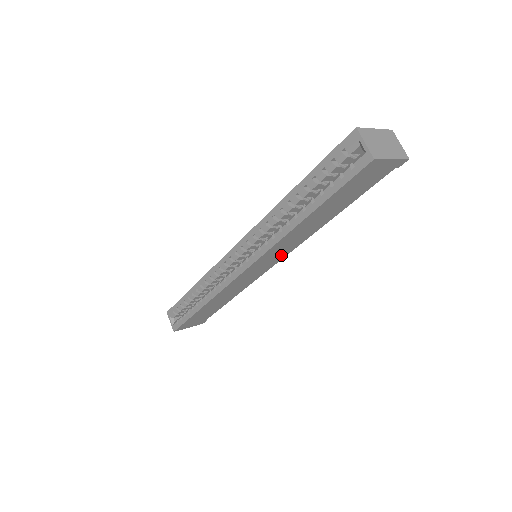
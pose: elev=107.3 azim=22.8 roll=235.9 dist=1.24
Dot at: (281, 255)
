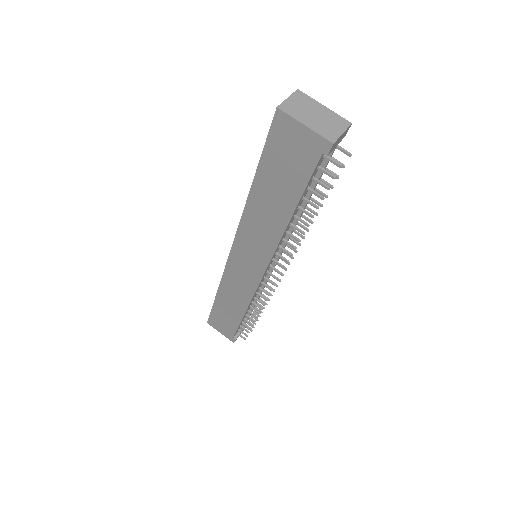
Dot at: (262, 257)
